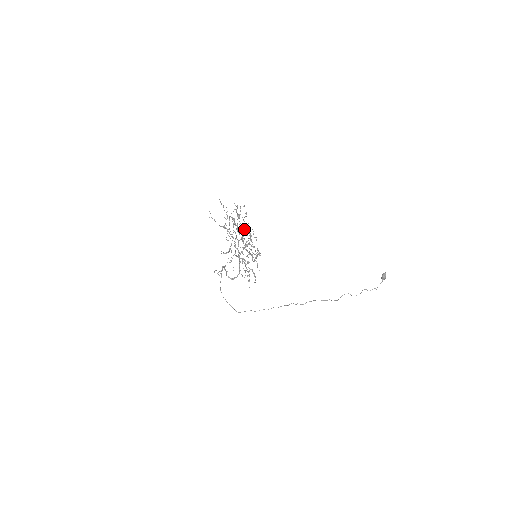
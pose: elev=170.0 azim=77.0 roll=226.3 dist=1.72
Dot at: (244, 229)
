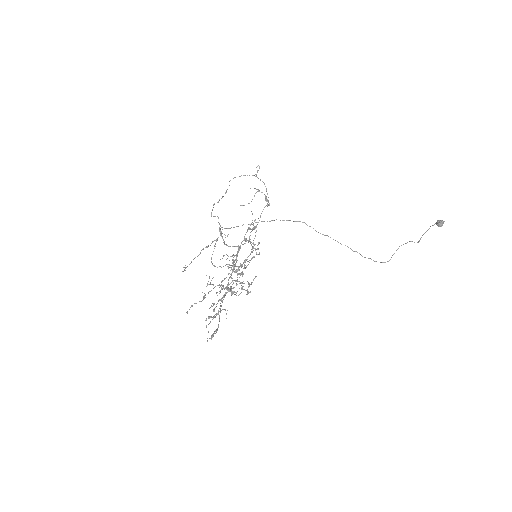
Dot at: occluded
